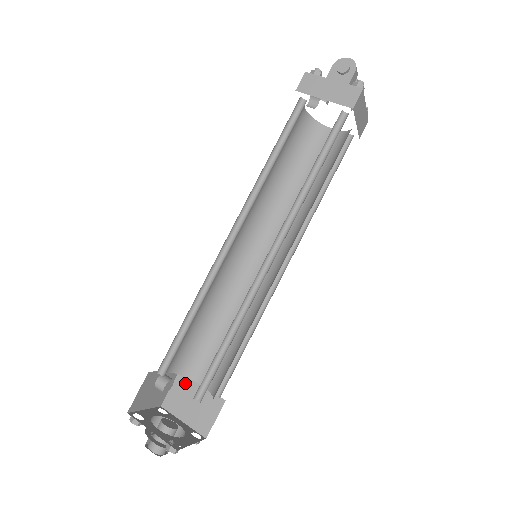
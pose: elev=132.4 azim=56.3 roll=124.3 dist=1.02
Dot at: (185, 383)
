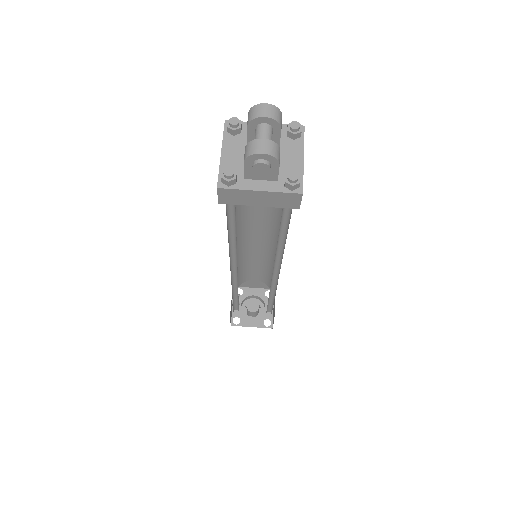
Dot at: occluded
